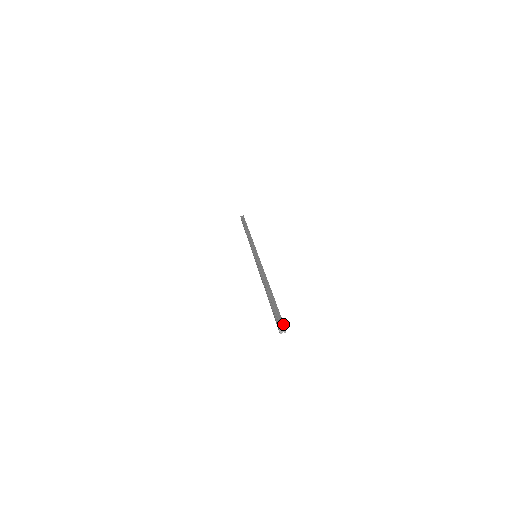
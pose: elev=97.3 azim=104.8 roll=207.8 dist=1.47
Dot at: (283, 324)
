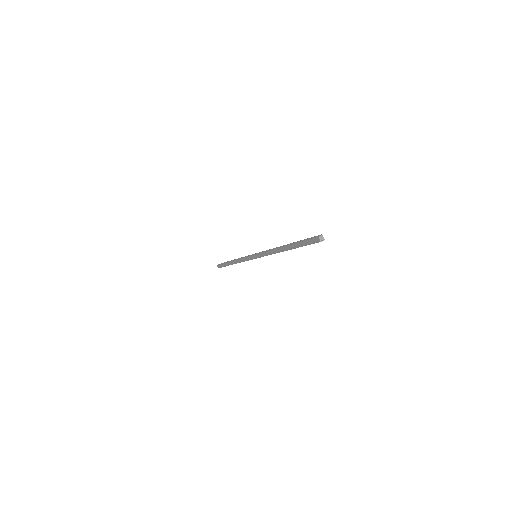
Dot at: occluded
